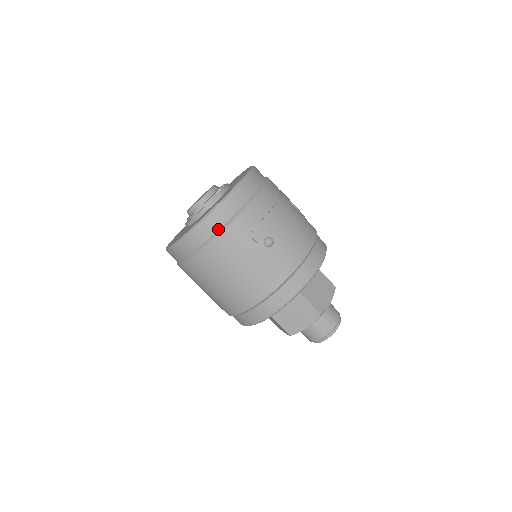
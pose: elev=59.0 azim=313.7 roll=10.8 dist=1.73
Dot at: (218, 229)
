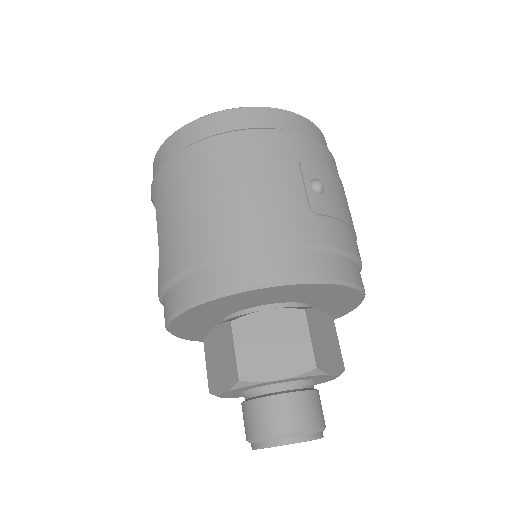
Dot at: (263, 127)
